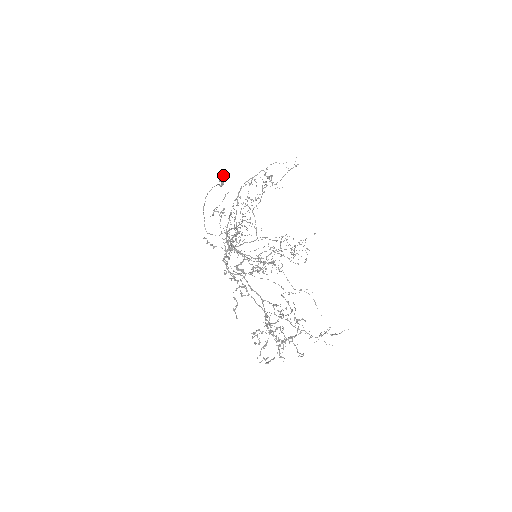
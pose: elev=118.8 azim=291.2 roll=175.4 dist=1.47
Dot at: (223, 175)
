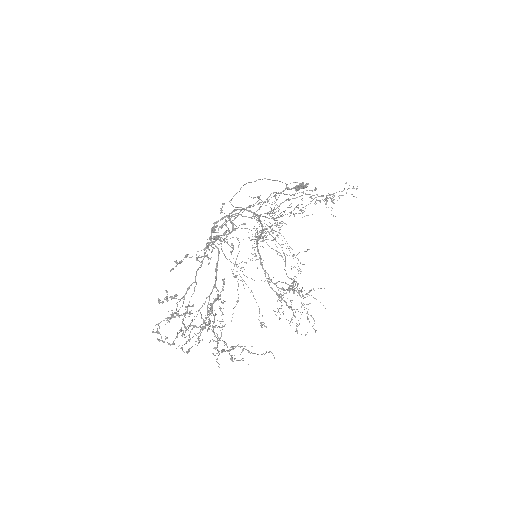
Dot at: (301, 185)
